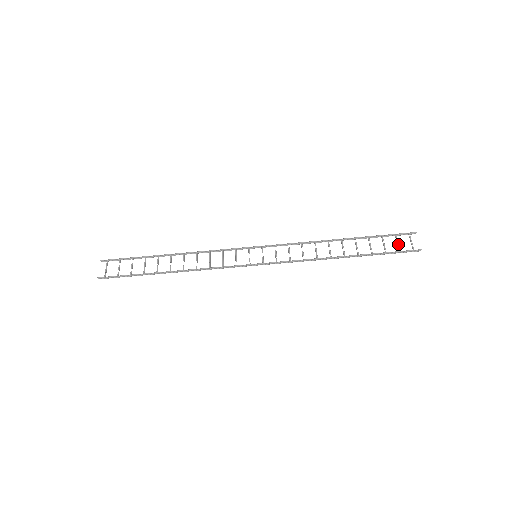
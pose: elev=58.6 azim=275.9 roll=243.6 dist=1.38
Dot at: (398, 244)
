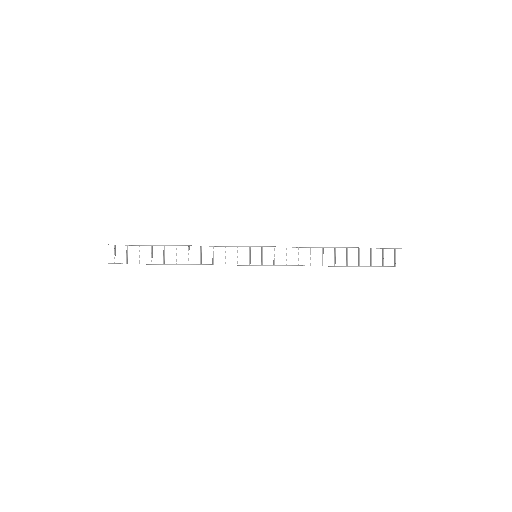
Dot at: (383, 258)
